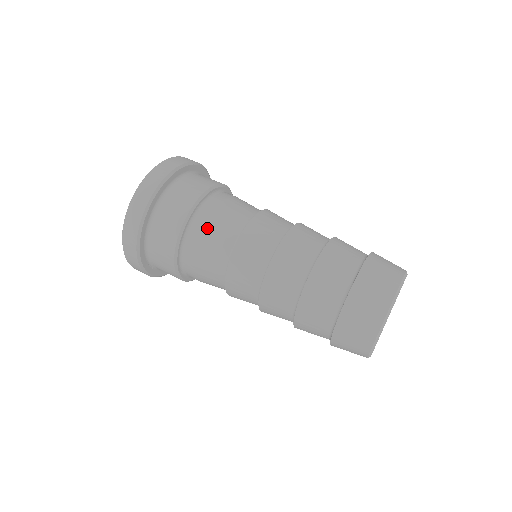
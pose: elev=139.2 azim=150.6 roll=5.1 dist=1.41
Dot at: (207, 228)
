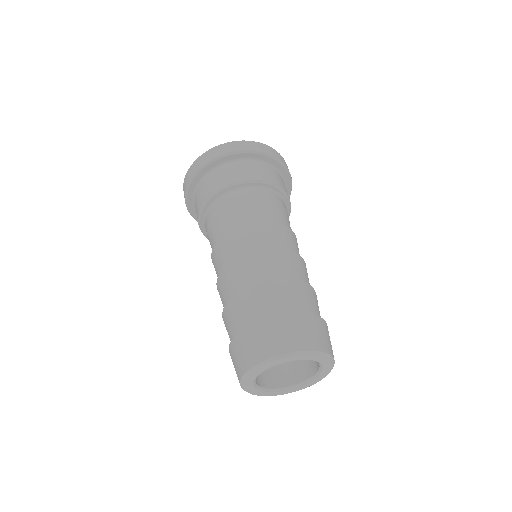
Dot at: (216, 214)
